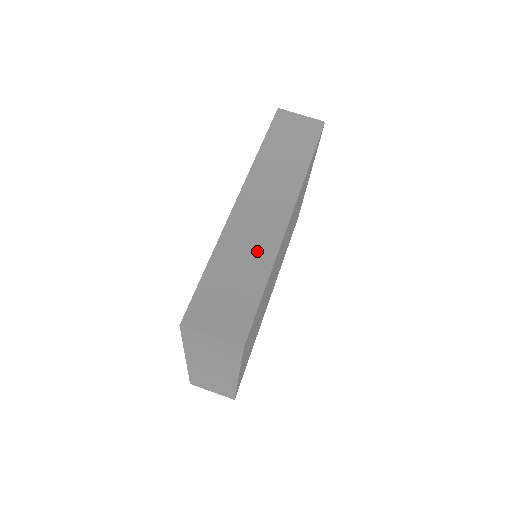
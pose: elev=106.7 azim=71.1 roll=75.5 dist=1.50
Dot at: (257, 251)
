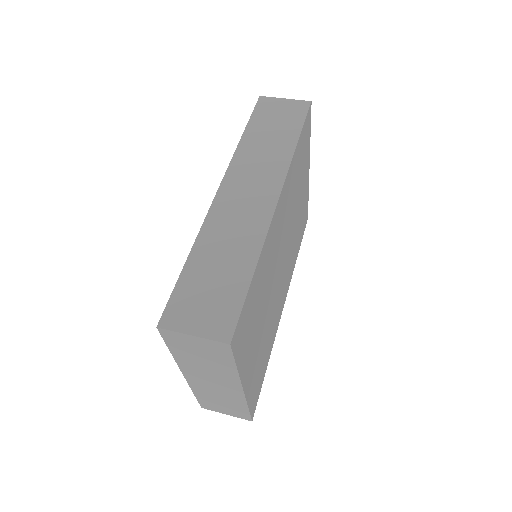
Dot at: (242, 239)
